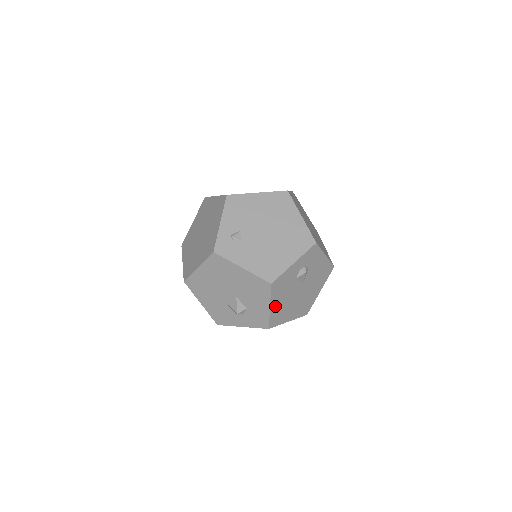
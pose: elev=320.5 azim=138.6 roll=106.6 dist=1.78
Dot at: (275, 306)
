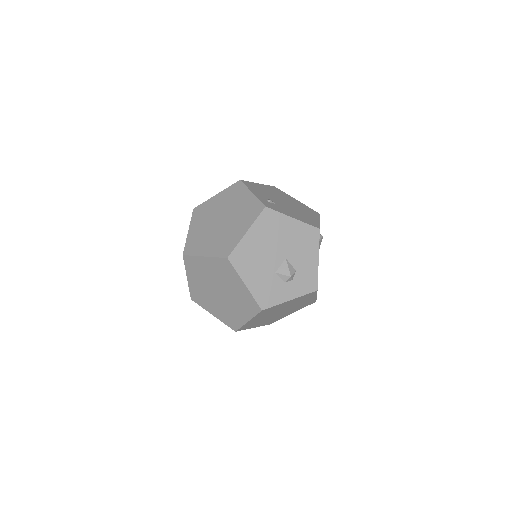
Dot at: occluded
